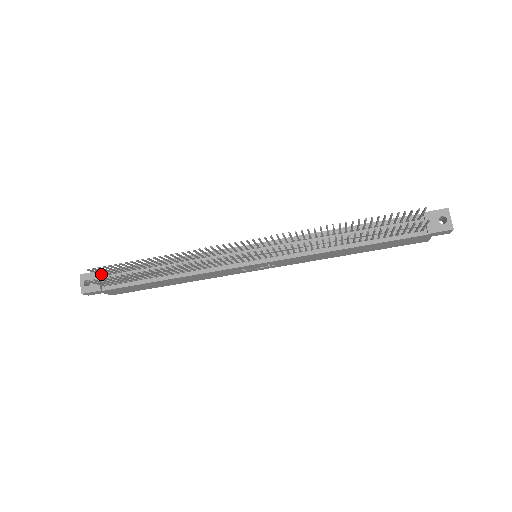
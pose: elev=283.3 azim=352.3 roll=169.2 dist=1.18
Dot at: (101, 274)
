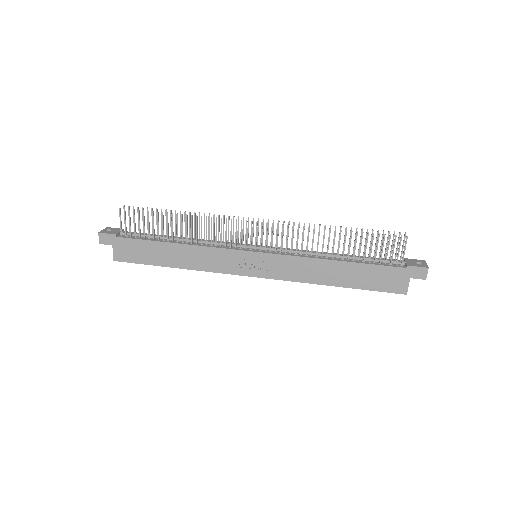
Dot at: occluded
